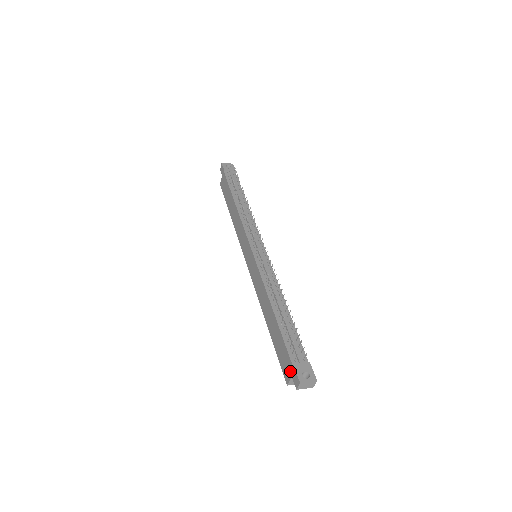
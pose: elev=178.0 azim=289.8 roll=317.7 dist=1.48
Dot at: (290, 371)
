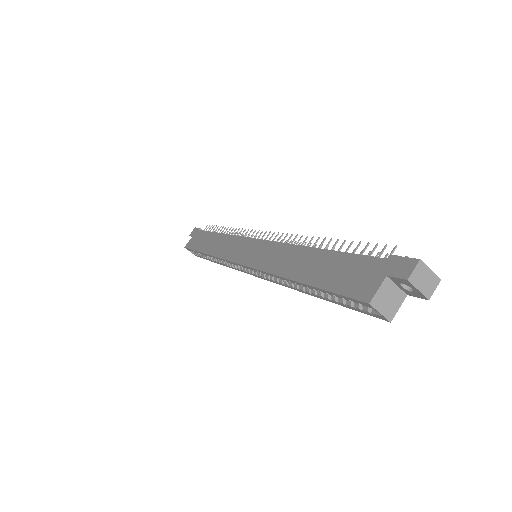
Dot at: (380, 272)
